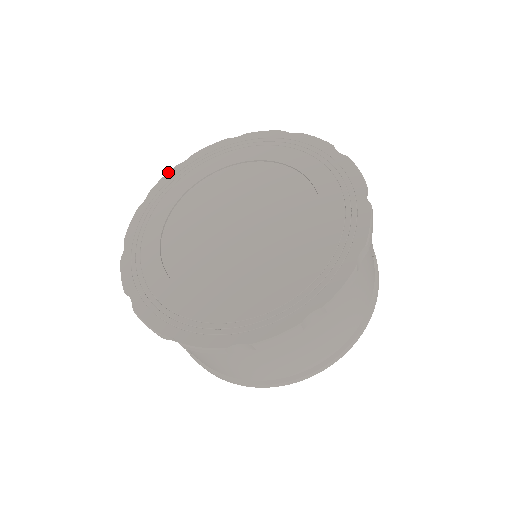
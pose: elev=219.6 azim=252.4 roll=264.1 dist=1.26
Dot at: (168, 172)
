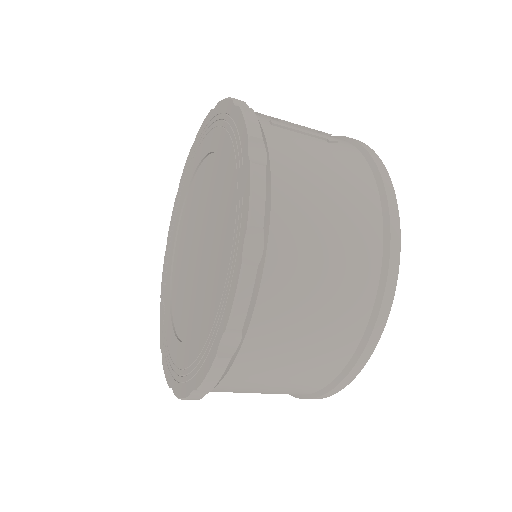
Dot at: (163, 267)
